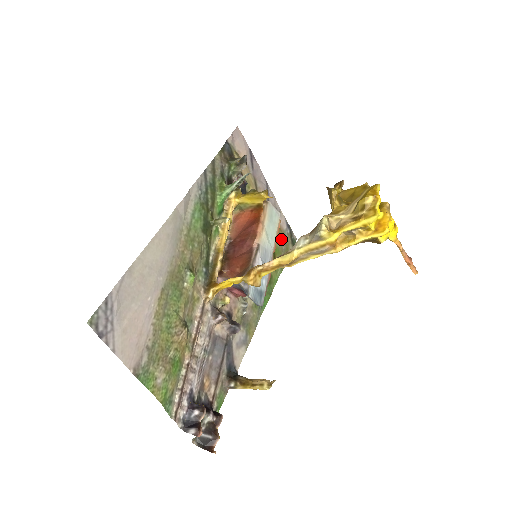
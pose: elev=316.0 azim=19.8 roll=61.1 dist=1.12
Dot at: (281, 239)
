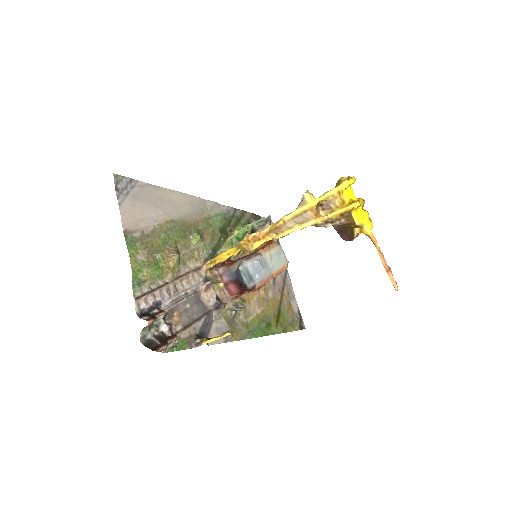
Dot at: (289, 314)
